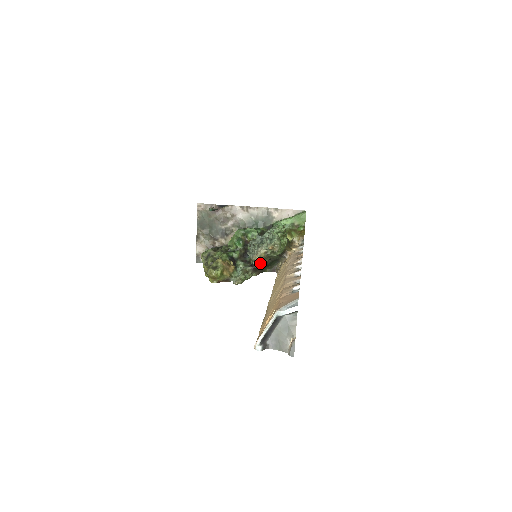
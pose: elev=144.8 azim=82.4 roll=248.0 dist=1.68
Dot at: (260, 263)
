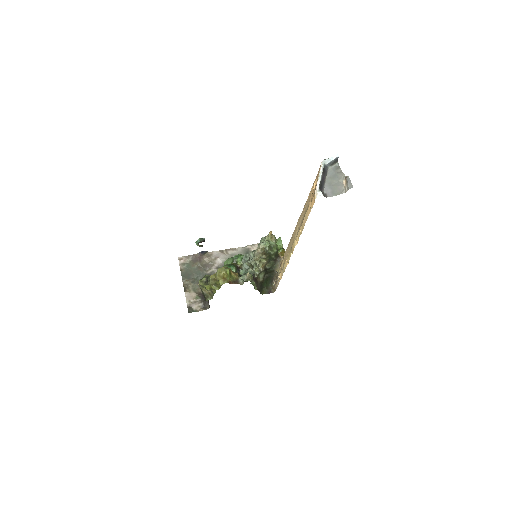
Dot at: (260, 267)
